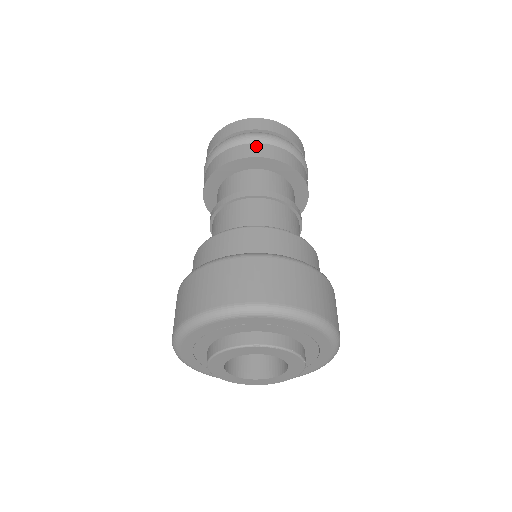
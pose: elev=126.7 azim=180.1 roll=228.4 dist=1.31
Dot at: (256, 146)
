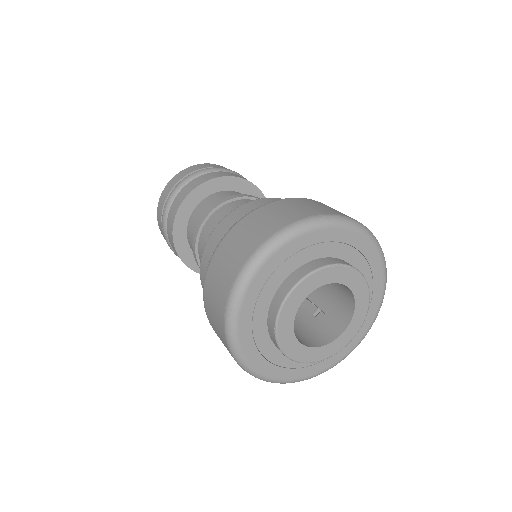
Dot at: (220, 172)
